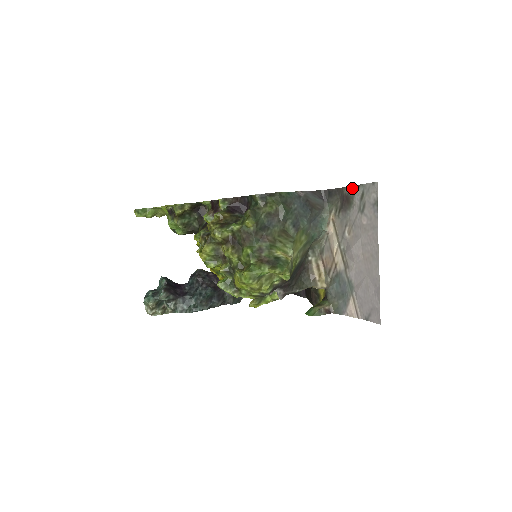
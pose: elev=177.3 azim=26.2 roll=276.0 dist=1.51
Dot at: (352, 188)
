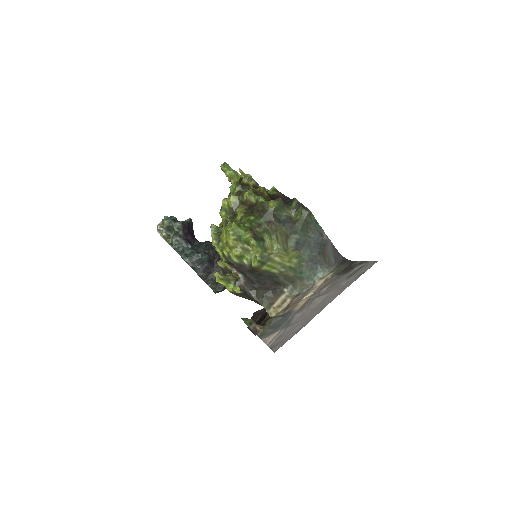
Dot at: (360, 262)
